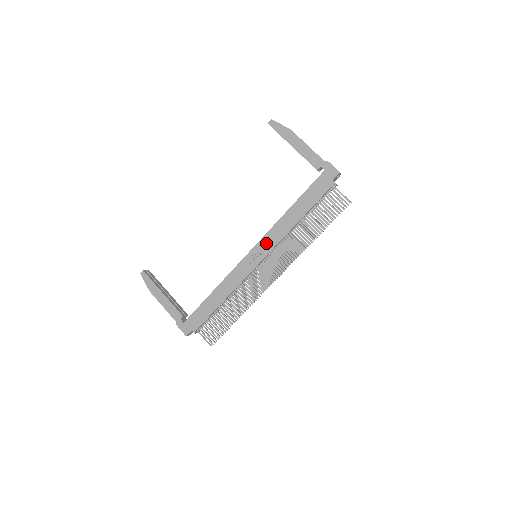
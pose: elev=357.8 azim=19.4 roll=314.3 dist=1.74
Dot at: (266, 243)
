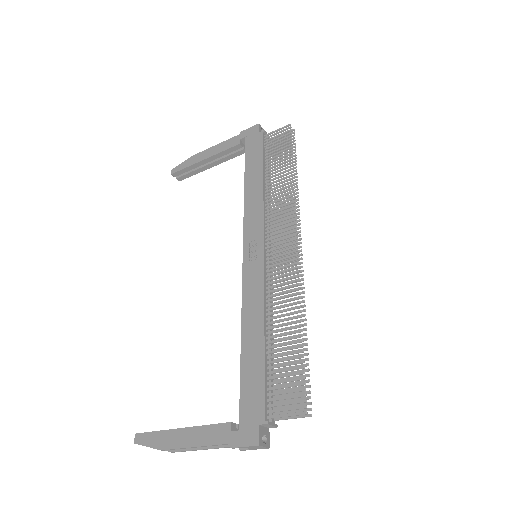
Dot at: (251, 229)
